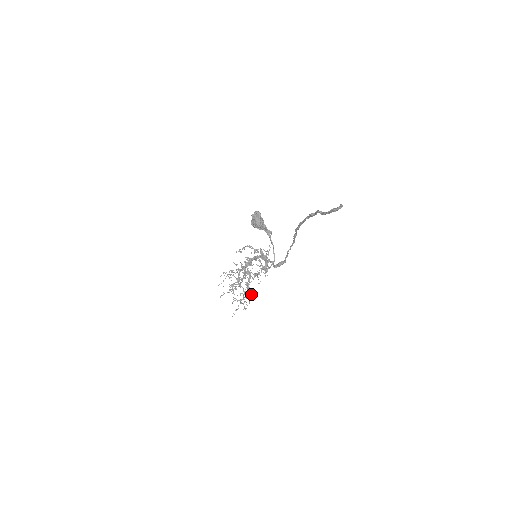
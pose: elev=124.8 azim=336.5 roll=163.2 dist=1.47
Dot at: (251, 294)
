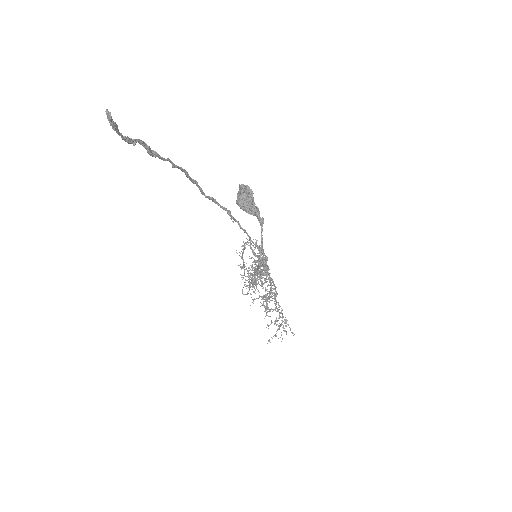
Dot at: occluded
